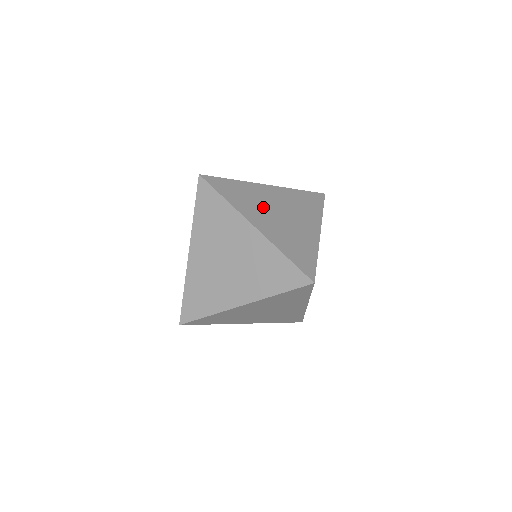
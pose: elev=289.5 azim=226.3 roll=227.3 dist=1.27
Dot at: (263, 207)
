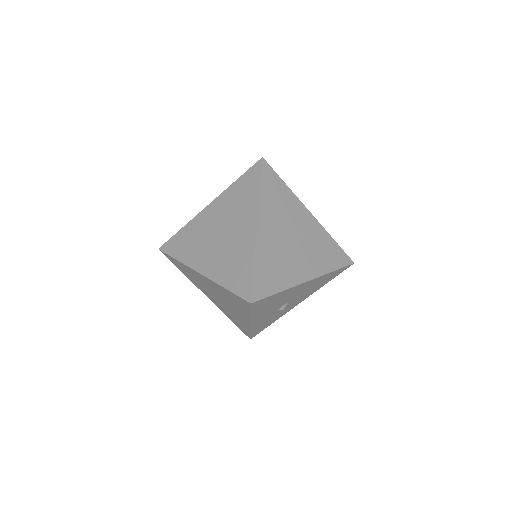
Dot at: (284, 222)
